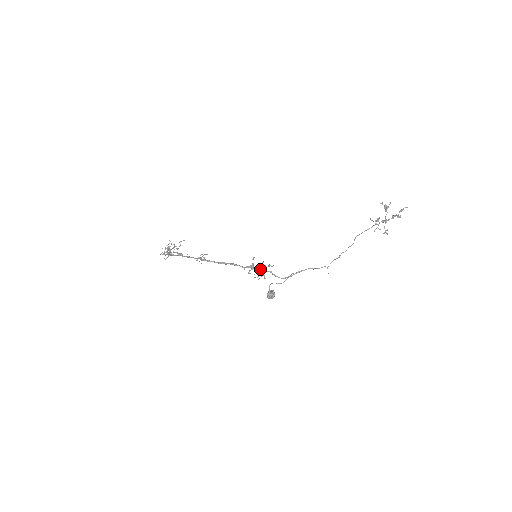
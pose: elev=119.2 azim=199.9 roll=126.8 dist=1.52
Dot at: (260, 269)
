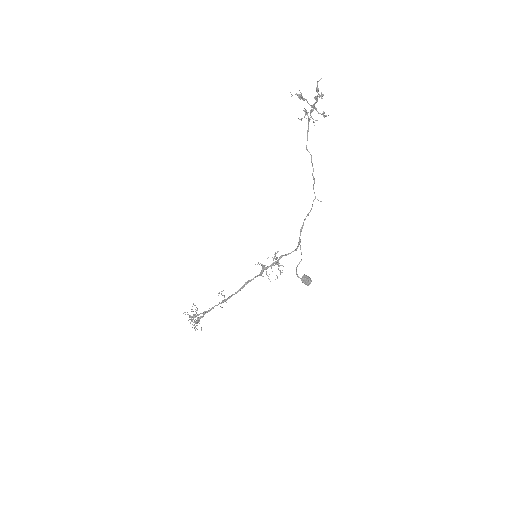
Dot at: (272, 264)
